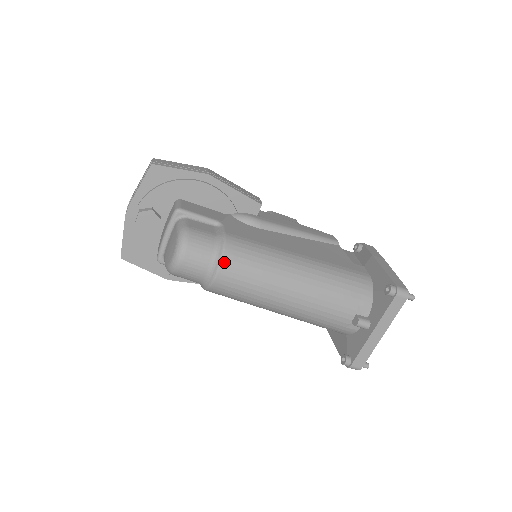
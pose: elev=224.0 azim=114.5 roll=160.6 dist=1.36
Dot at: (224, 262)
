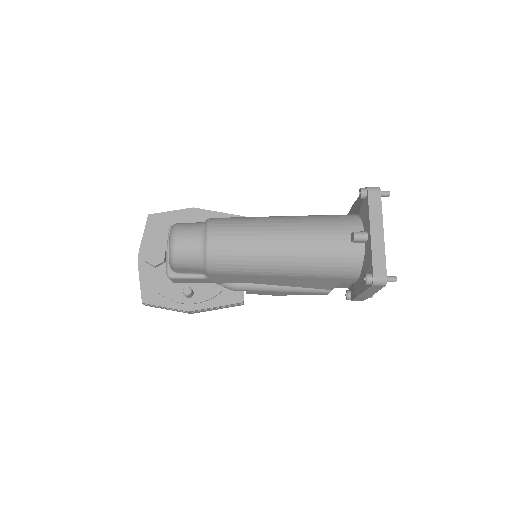
Dot at: (211, 226)
